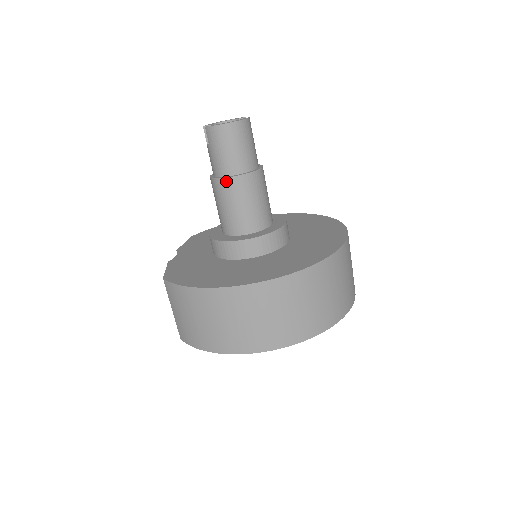
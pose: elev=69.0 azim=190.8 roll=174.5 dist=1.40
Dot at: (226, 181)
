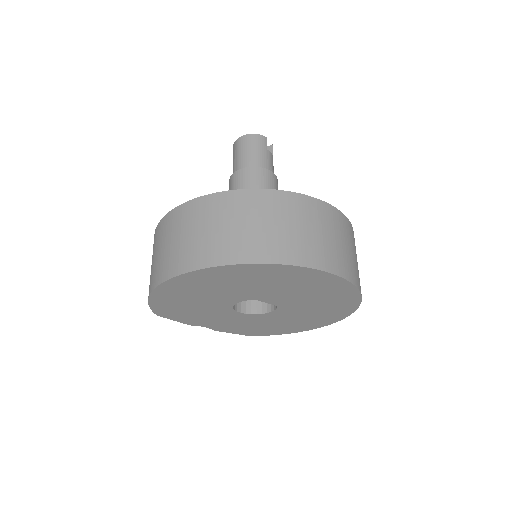
Dot at: (231, 178)
